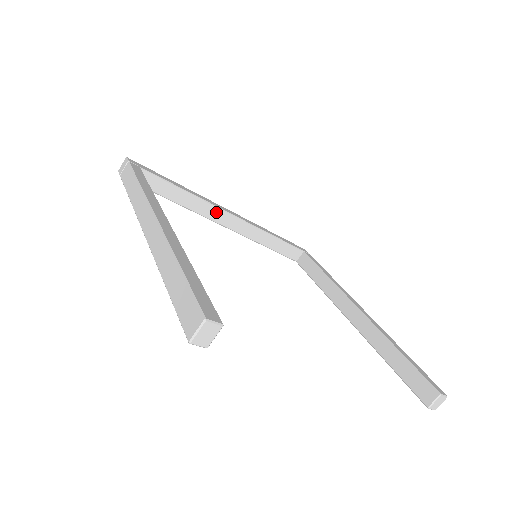
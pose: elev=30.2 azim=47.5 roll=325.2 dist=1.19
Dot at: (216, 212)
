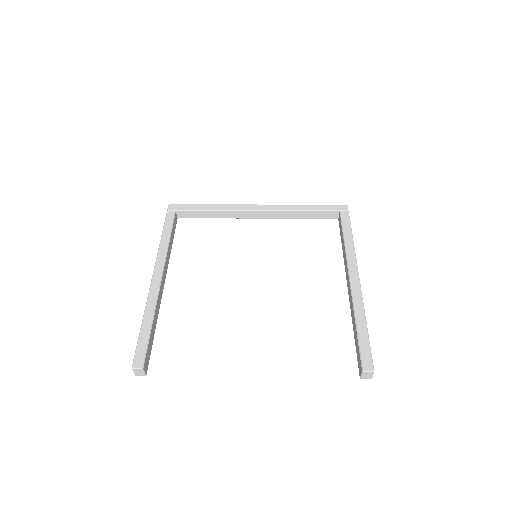
Dot at: (243, 213)
